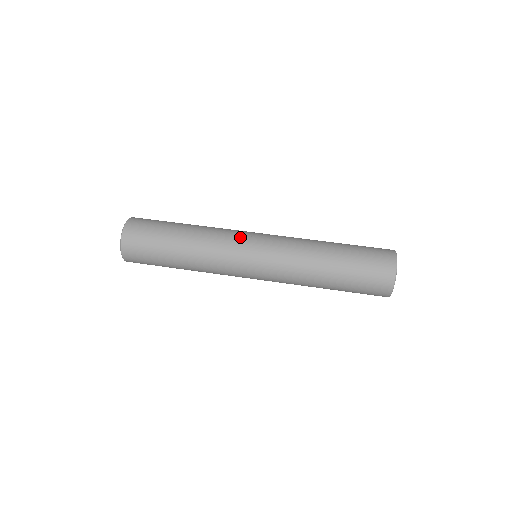
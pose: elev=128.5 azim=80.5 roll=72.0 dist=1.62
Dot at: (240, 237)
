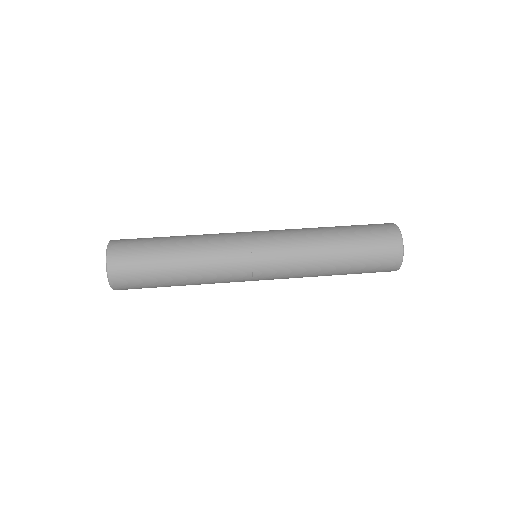
Dot at: (238, 236)
